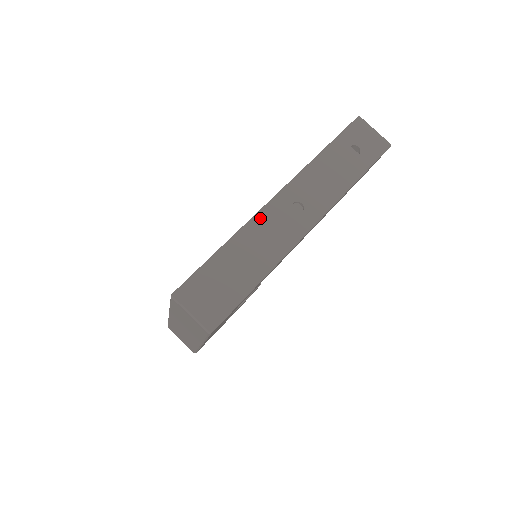
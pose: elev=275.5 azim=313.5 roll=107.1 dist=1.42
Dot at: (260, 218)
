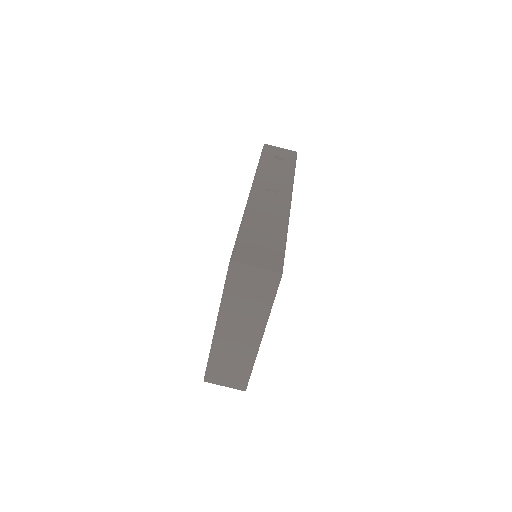
Dot at: (252, 203)
